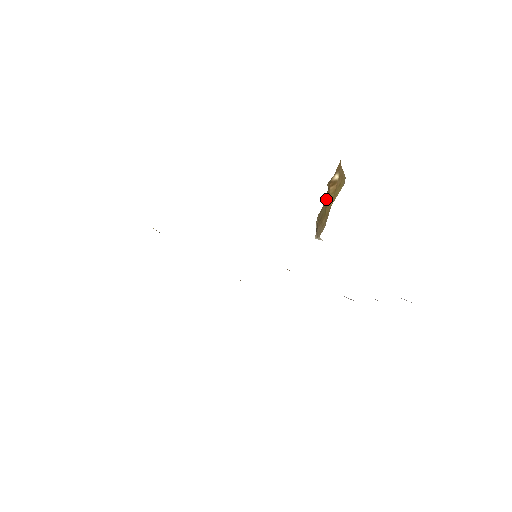
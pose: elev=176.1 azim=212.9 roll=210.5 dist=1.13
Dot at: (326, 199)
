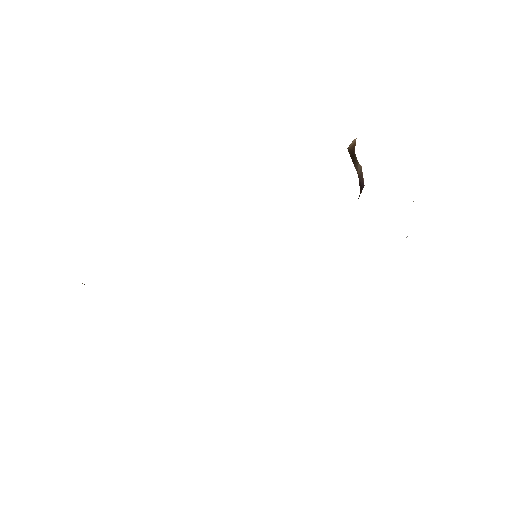
Dot at: occluded
